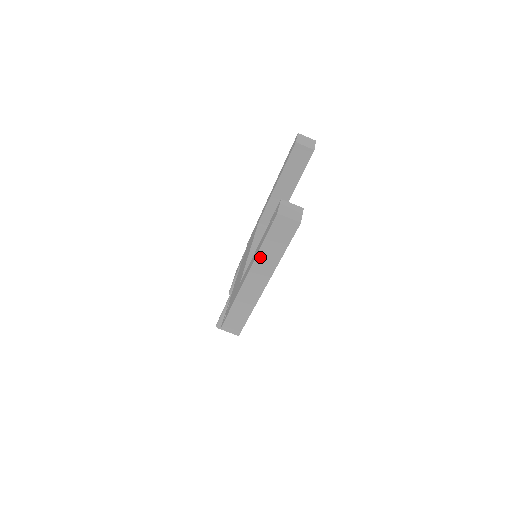
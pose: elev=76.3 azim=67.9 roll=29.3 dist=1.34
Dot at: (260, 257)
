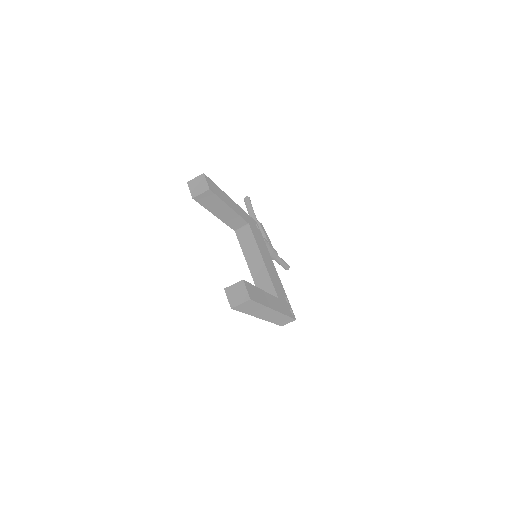
Dot at: (253, 314)
